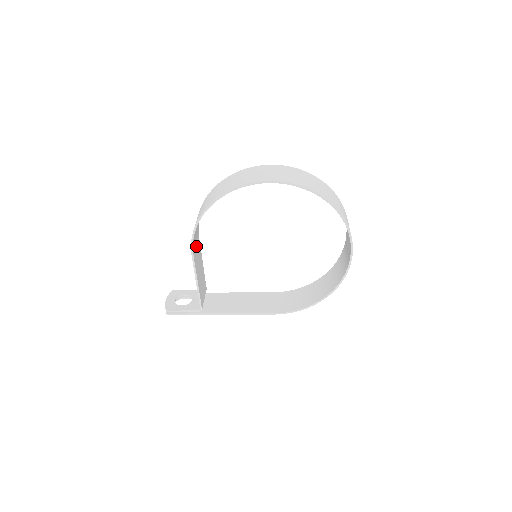
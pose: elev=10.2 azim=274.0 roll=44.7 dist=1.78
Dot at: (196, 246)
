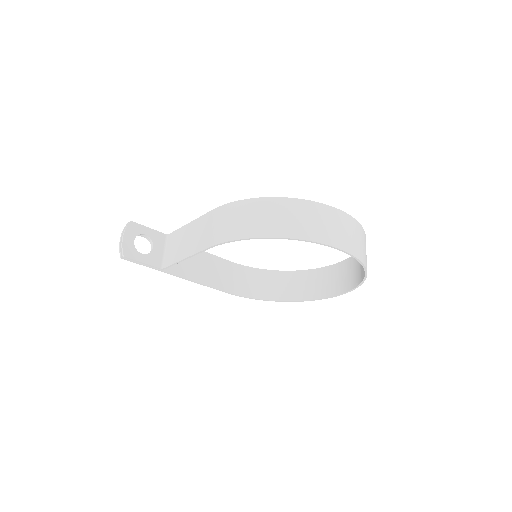
Dot at: (212, 229)
